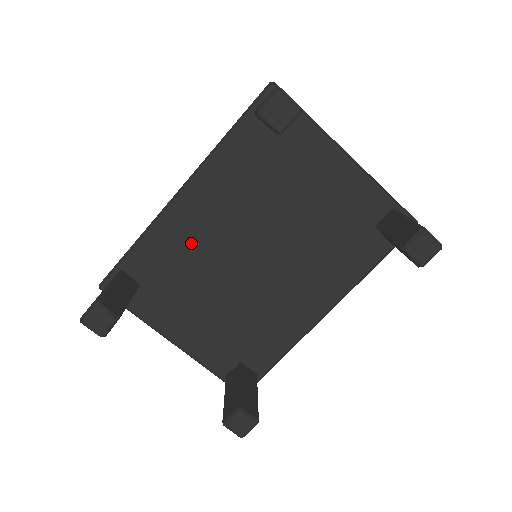
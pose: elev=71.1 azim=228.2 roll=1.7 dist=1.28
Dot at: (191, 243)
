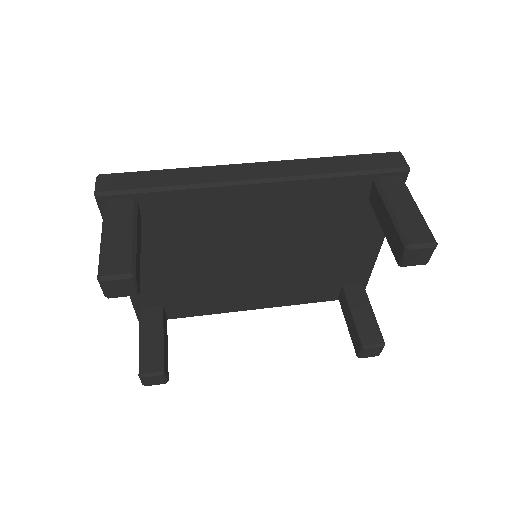
Dot at: (222, 220)
